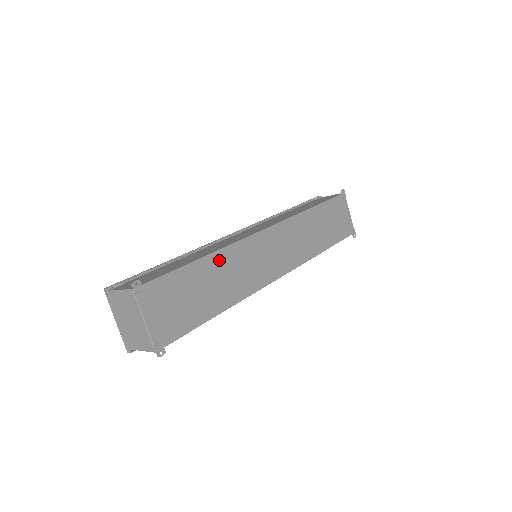
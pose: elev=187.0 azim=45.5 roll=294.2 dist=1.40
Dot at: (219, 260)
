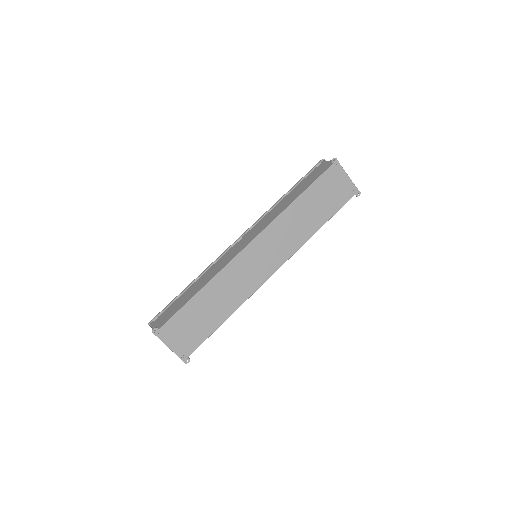
Dot at: (213, 287)
